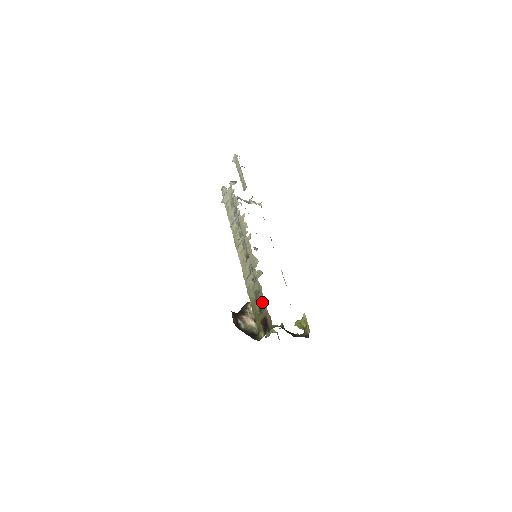
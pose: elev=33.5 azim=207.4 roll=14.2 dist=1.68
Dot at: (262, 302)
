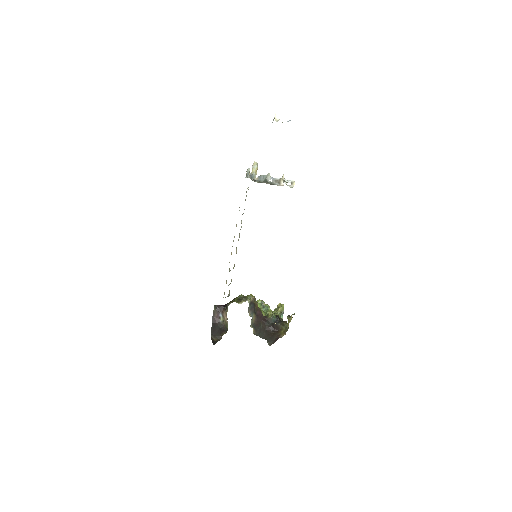
Dot at: occluded
